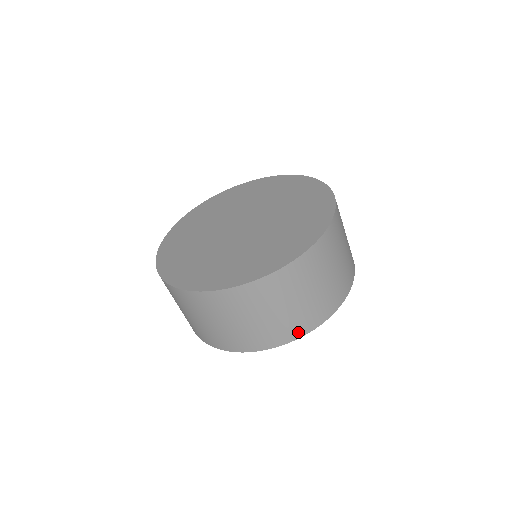
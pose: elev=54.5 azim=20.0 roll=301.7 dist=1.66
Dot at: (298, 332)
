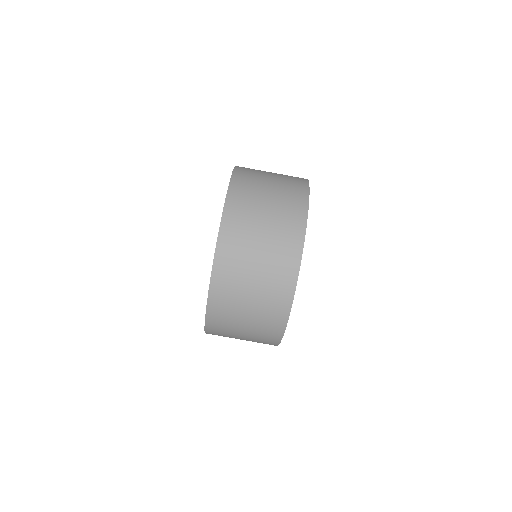
Dot at: (302, 181)
